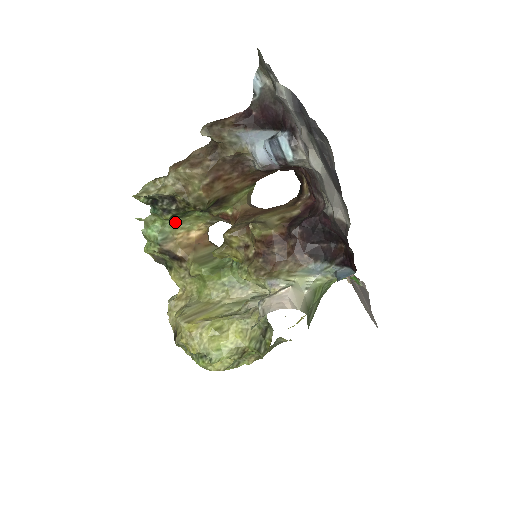
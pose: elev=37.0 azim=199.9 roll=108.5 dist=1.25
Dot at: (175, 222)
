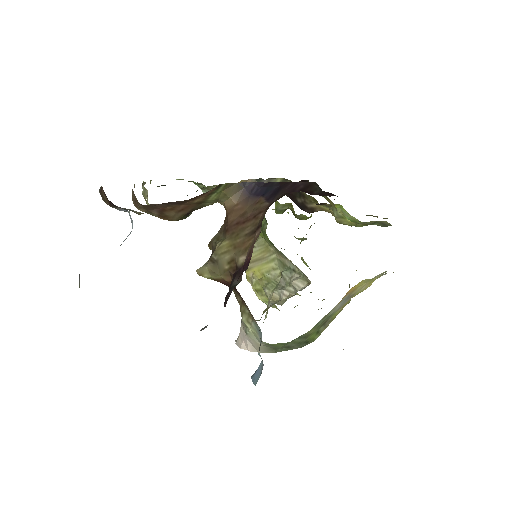
Dot at: occluded
